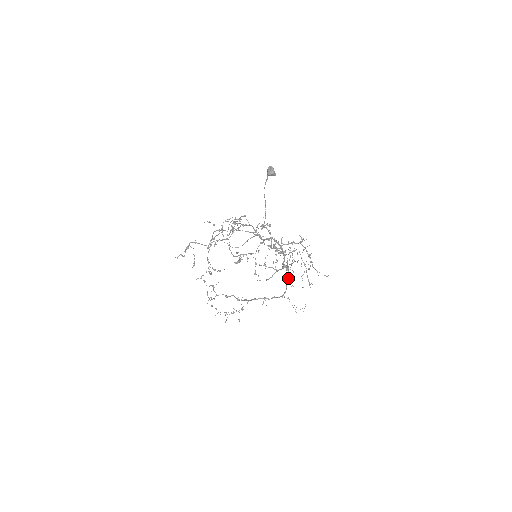
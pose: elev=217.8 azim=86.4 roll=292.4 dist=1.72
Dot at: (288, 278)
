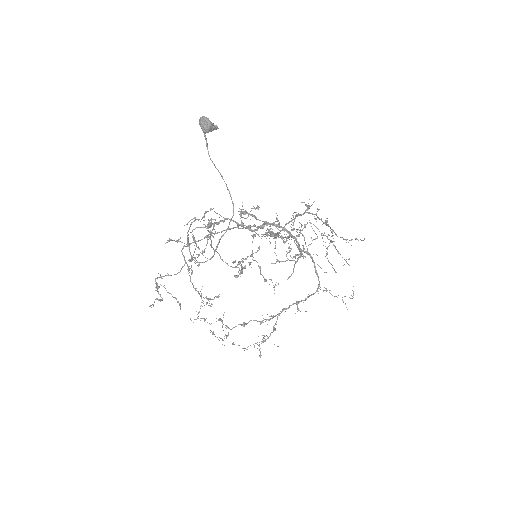
Dot at: (314, 264)
